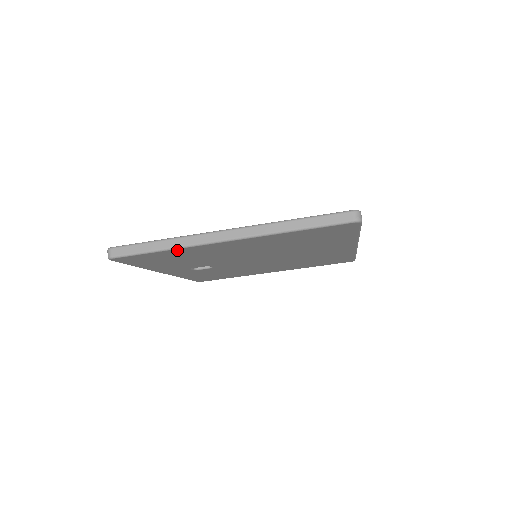
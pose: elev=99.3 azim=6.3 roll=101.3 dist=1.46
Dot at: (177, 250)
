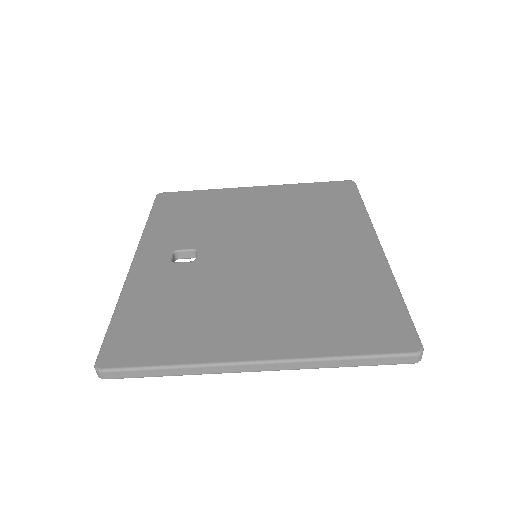
Dot at: occluded
